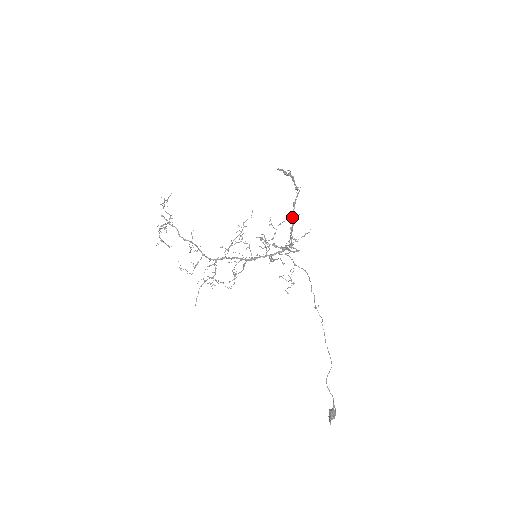
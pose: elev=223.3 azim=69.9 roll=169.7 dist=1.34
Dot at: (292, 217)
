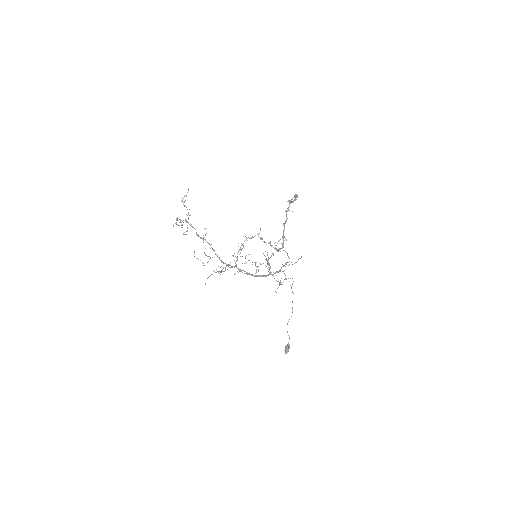
Dot at: occluded
